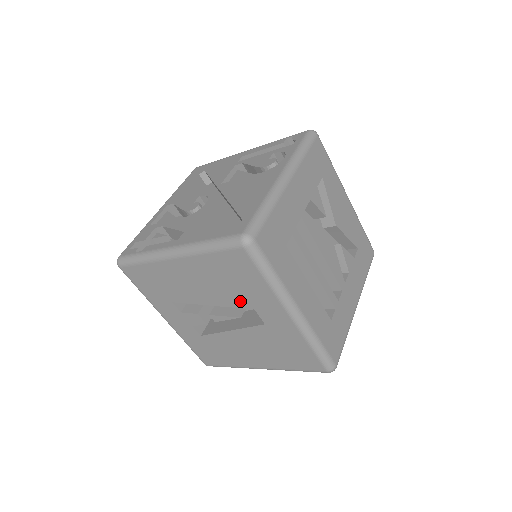
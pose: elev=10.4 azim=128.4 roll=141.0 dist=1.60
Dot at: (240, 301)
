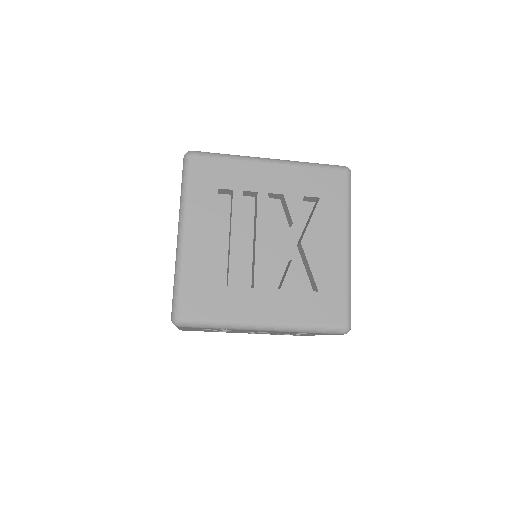
Dot at: occluded
